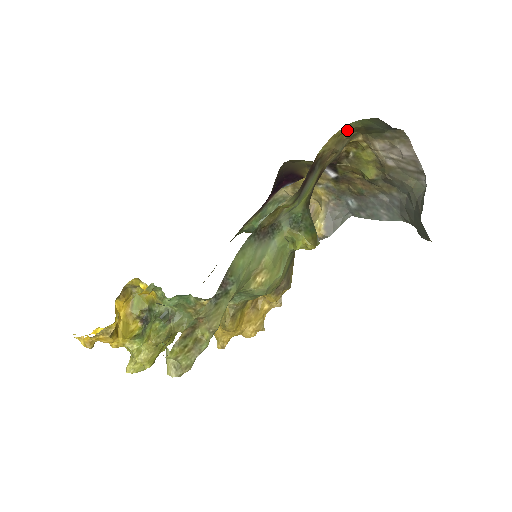
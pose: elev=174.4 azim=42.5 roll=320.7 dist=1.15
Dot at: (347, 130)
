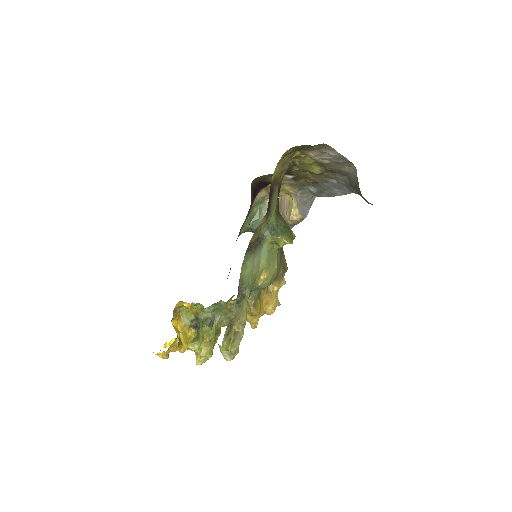
Dot at: (286, 155)
